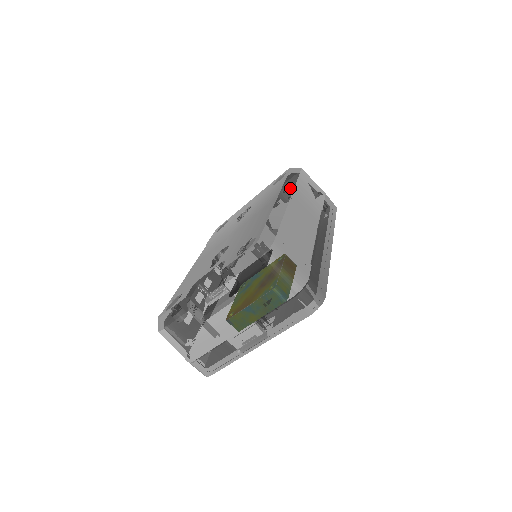
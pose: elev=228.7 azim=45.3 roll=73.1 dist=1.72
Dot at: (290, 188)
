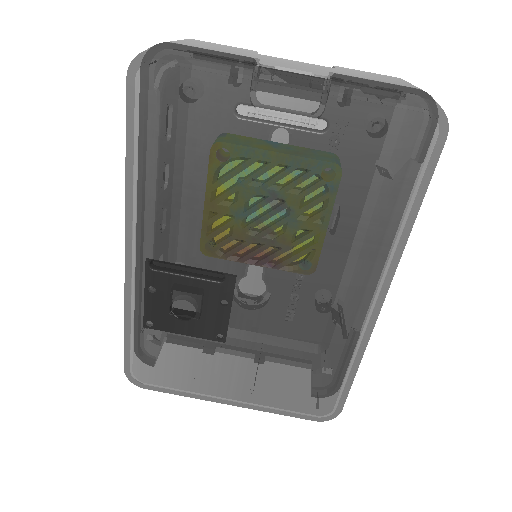
Dot at: occluded
